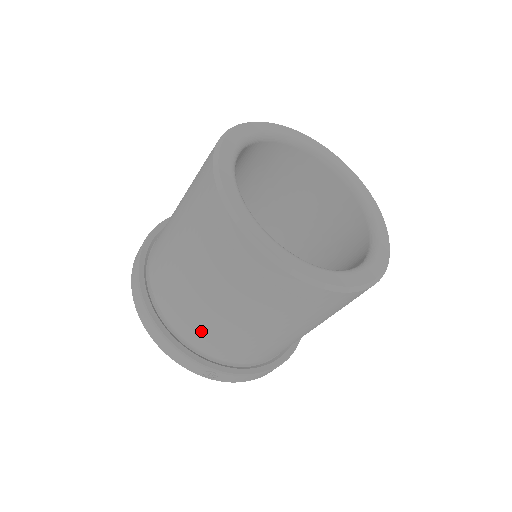
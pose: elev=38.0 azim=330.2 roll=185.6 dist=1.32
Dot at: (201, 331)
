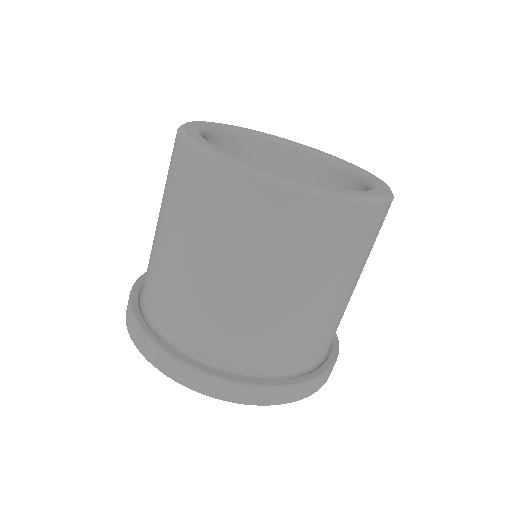
Dot at: (149, 276)
